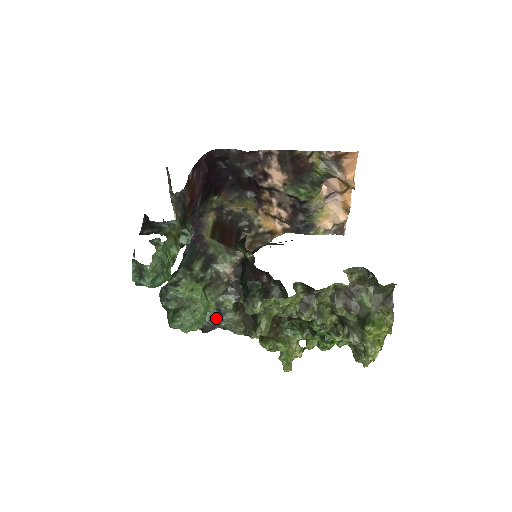
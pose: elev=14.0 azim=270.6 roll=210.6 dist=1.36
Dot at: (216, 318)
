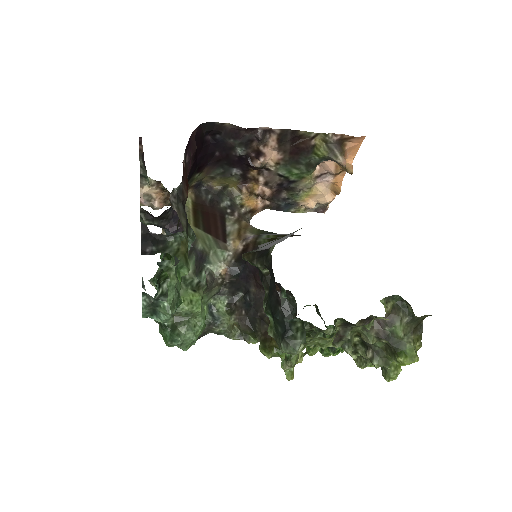
Dot at: (210, 324)
